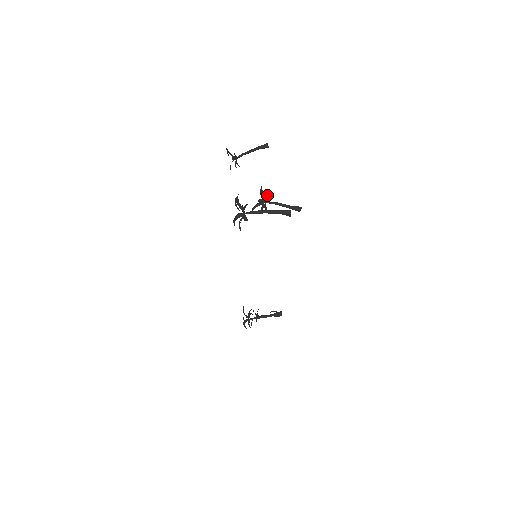
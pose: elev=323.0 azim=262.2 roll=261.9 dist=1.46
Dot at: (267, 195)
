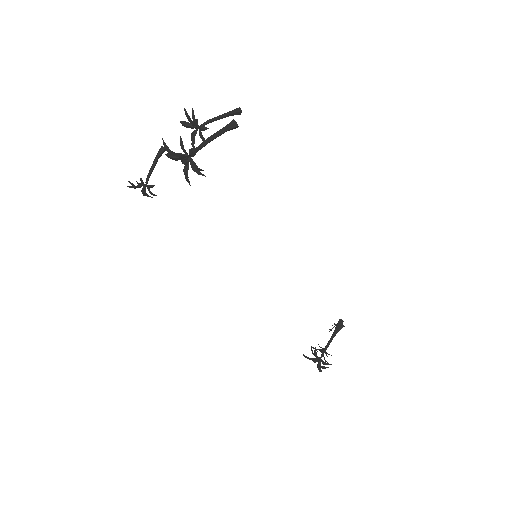
Dot at: (192, 117)
